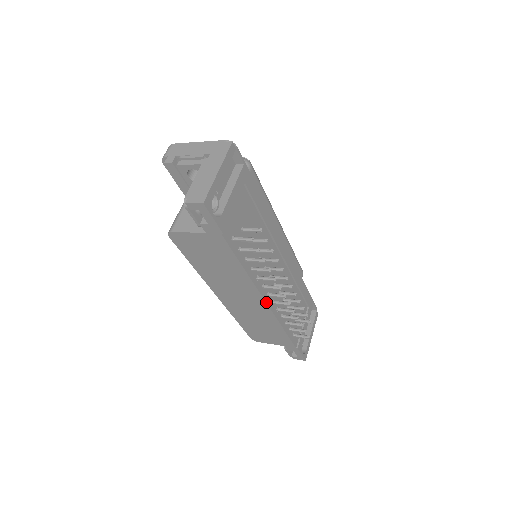
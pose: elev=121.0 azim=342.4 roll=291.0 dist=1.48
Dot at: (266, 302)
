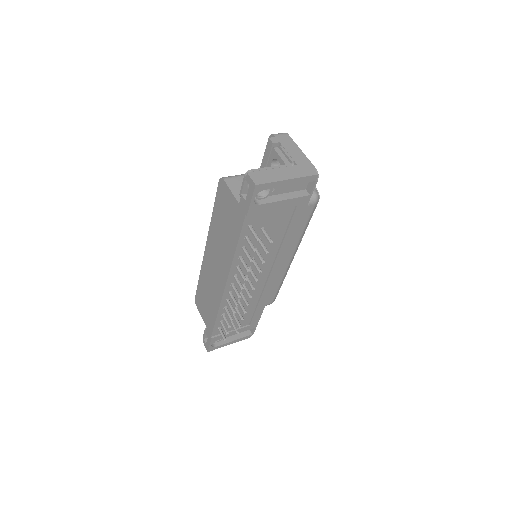
Dot at: (226, 287)
